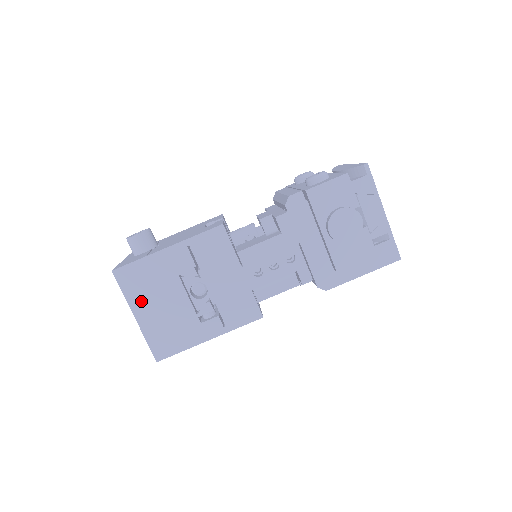
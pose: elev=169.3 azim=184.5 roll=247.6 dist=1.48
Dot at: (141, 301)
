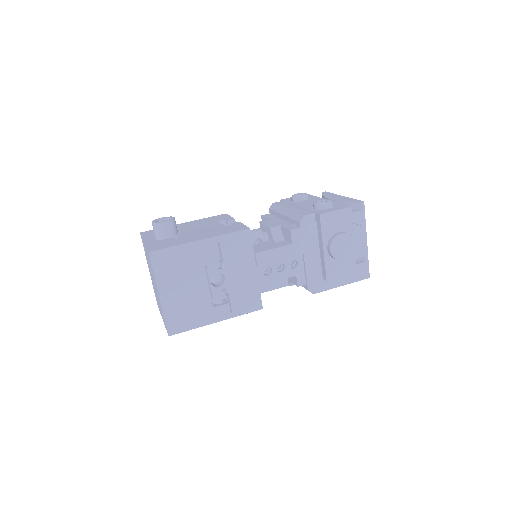
Dot at: (168, 282)
